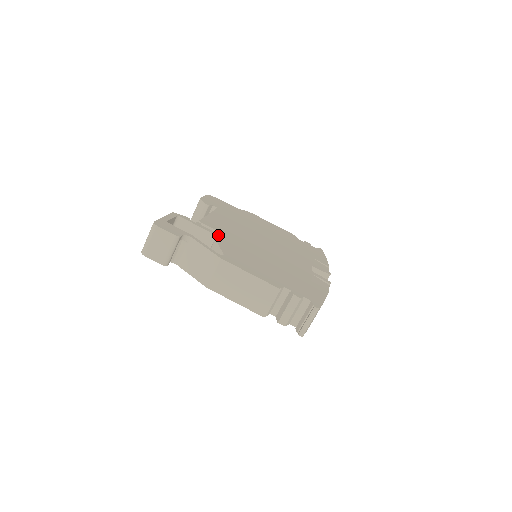
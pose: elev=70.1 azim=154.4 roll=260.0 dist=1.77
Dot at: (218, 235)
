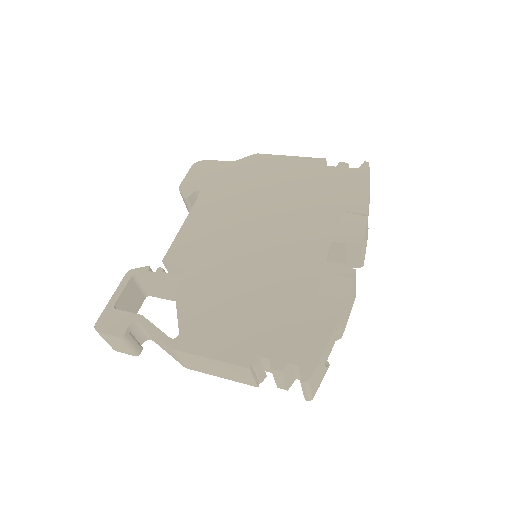
Dot at: (182, 280)
